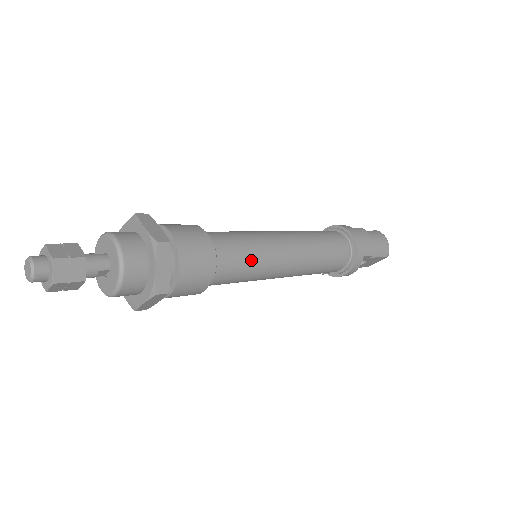
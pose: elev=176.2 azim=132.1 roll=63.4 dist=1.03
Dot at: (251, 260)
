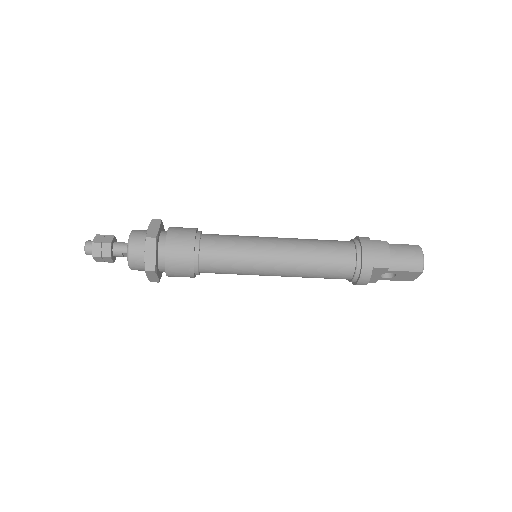
Dot at: (233, 257)
